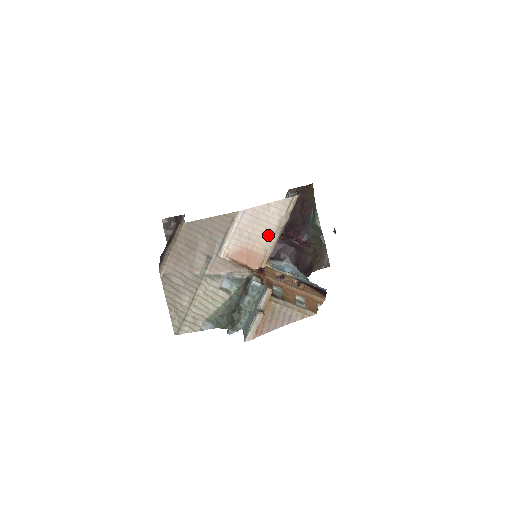
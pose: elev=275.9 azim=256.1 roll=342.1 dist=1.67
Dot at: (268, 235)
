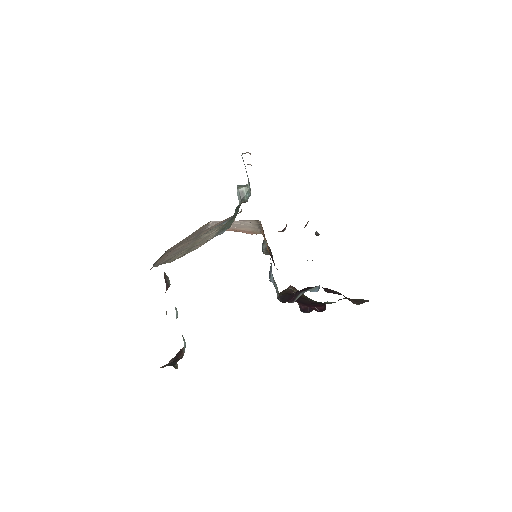
Dot at: (249, 227)
